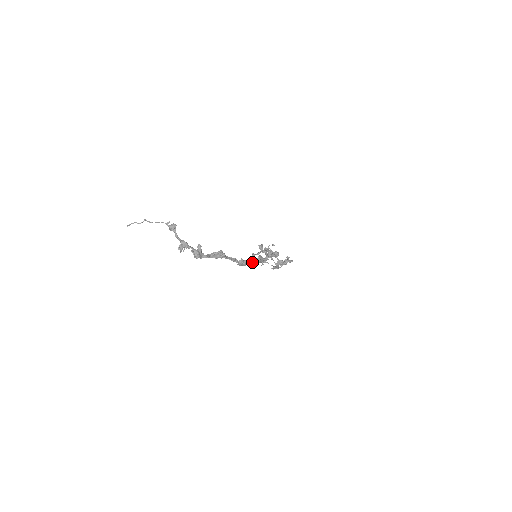
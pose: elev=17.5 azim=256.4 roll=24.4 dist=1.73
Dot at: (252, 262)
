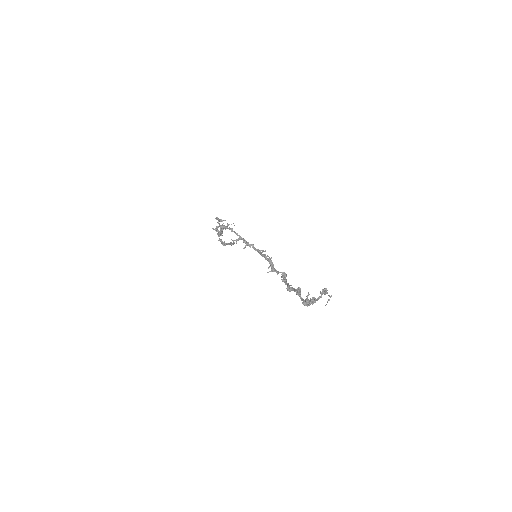
Dot at: (287, 283)
